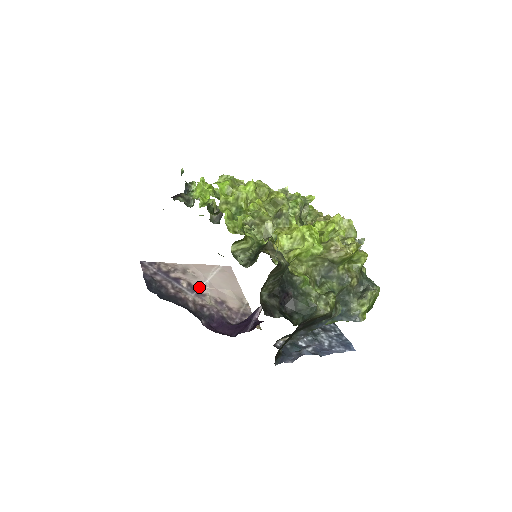
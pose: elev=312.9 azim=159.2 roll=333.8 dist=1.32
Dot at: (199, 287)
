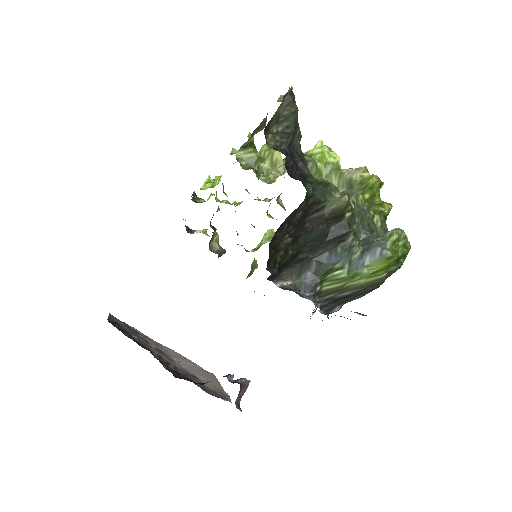
Dot at: (170, 356)
